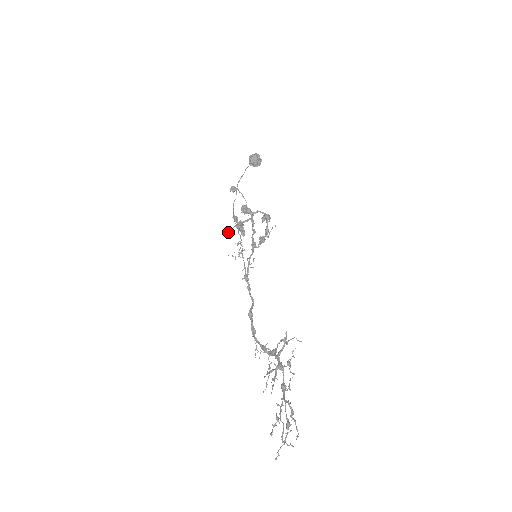
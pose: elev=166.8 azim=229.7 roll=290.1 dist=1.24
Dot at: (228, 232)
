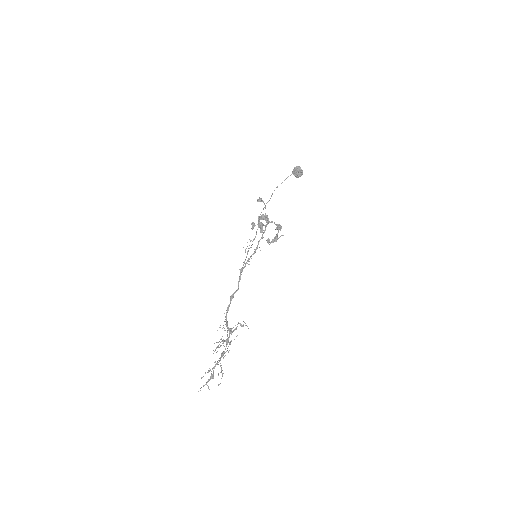
Dot at: occluded
